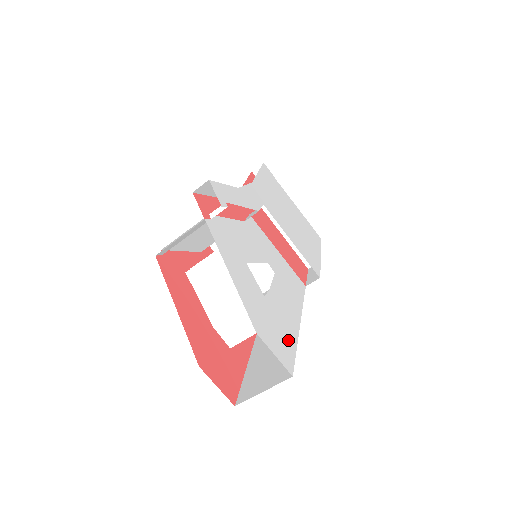
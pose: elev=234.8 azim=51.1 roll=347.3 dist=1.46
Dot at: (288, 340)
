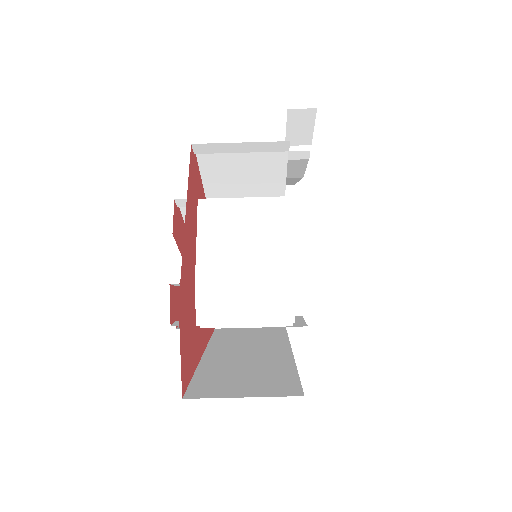
Dot at: occluded
